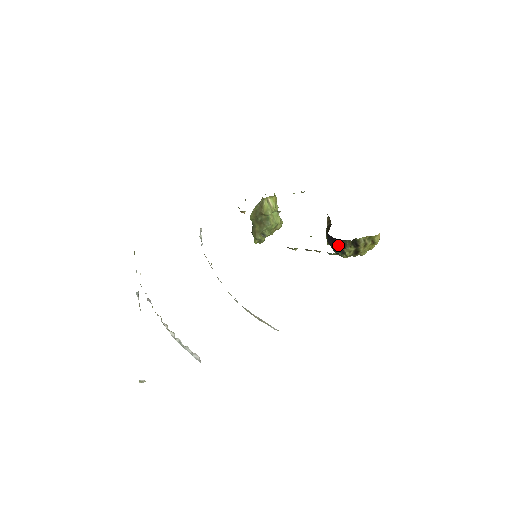
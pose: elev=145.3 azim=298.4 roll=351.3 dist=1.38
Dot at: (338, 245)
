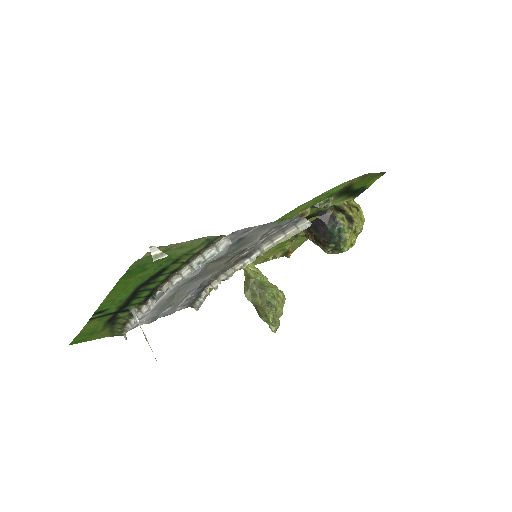
Dot at: (328, 222)
